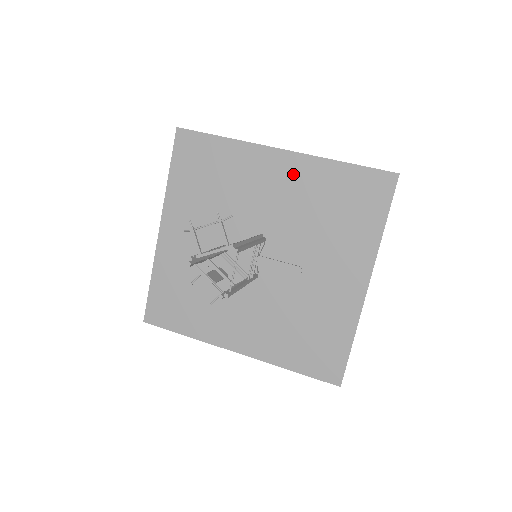
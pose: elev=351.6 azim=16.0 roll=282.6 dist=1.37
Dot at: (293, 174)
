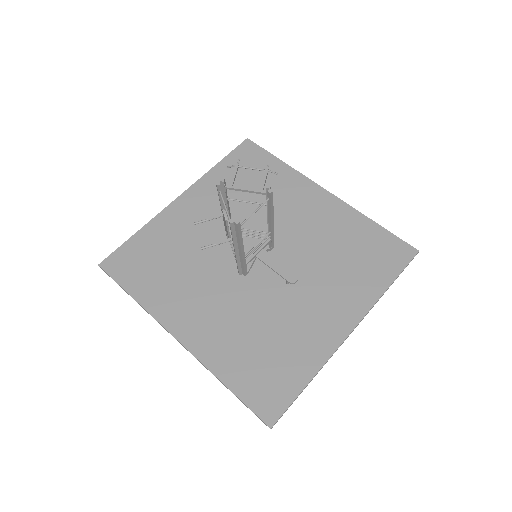
Dot at: (326, 211)
